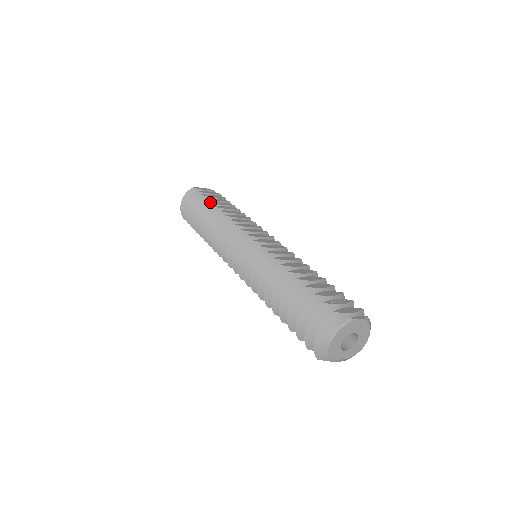
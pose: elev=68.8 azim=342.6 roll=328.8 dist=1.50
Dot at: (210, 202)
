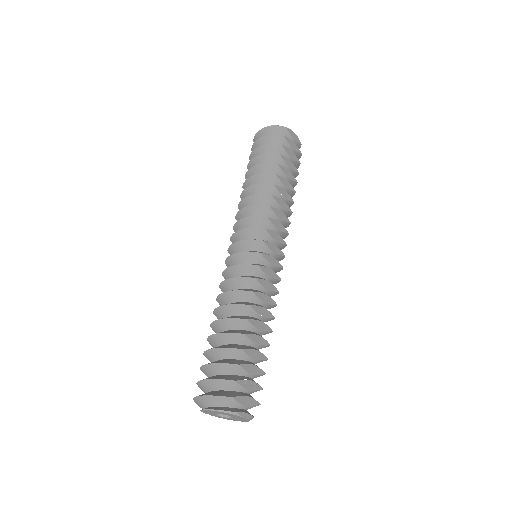
Dot at: occluded
